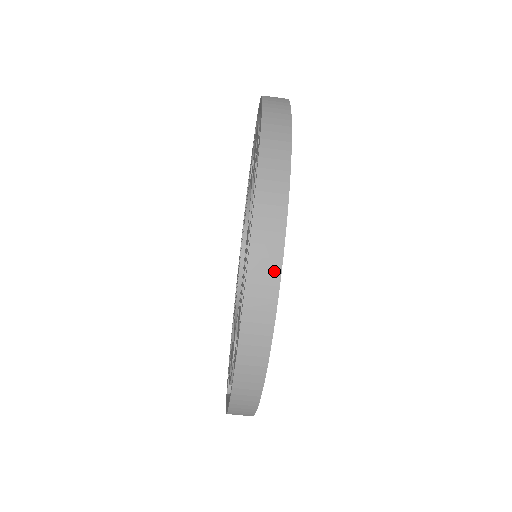
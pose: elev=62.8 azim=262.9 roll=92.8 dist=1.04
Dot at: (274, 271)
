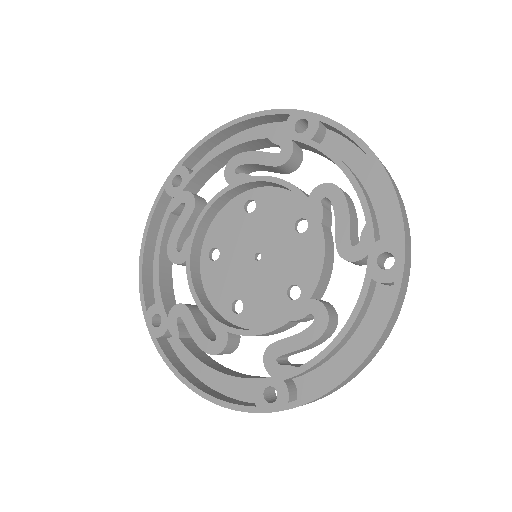
Dot at: occluded
